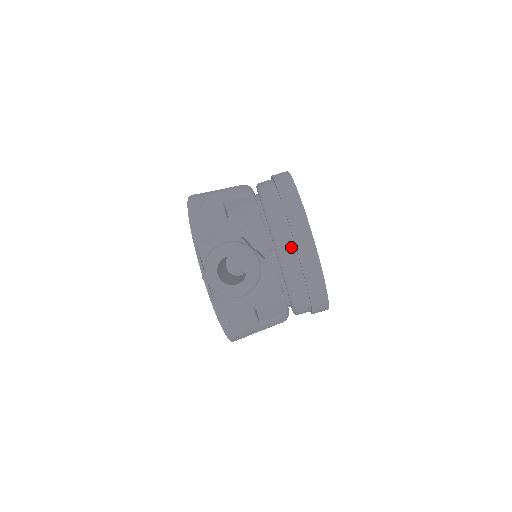
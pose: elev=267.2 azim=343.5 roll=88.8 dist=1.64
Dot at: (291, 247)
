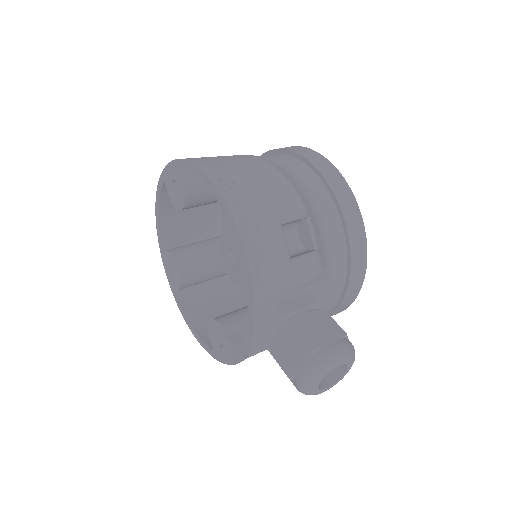
Dot at: (339, 293)
